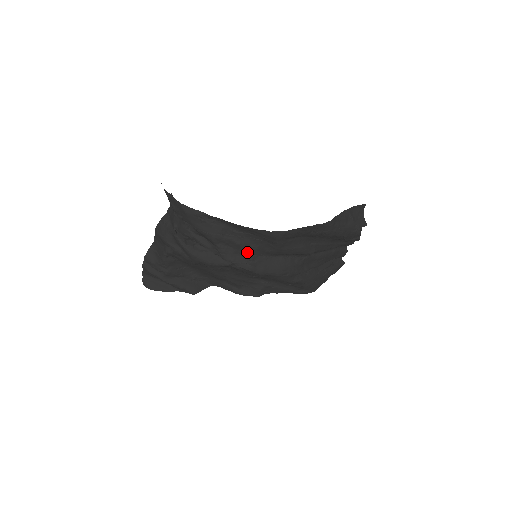
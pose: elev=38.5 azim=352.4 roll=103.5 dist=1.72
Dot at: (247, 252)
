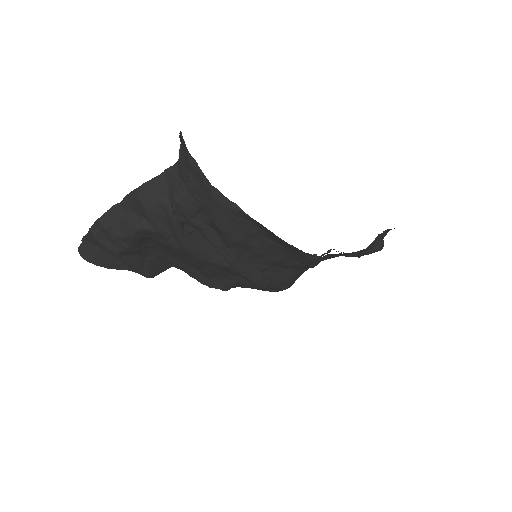
Dot at: (262, 262)
